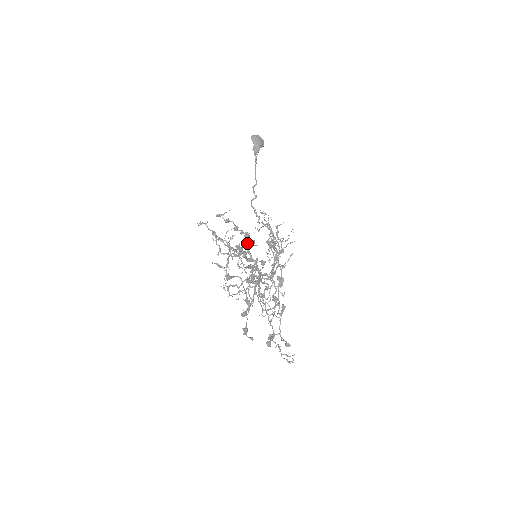
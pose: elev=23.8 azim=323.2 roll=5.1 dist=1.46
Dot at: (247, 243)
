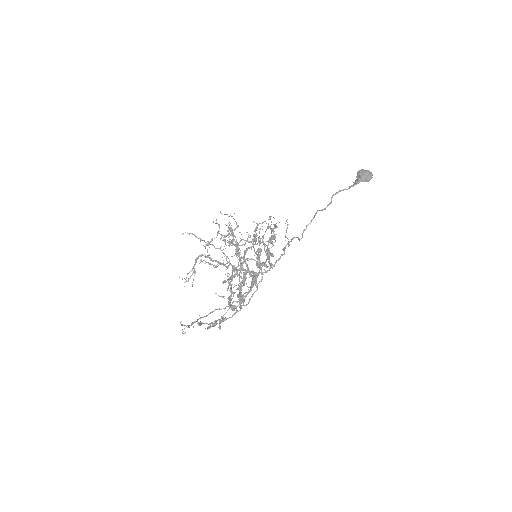
Dot at: (267, 248)
